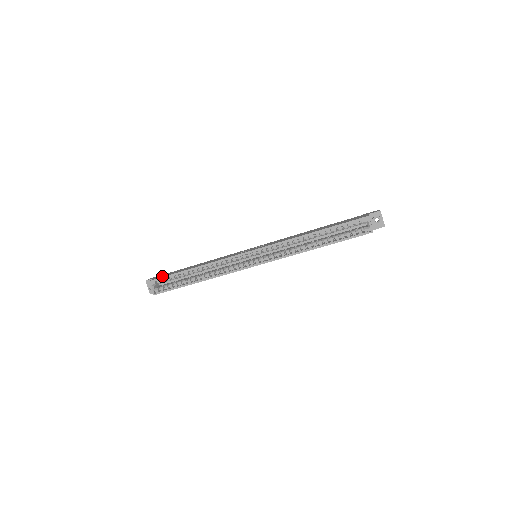
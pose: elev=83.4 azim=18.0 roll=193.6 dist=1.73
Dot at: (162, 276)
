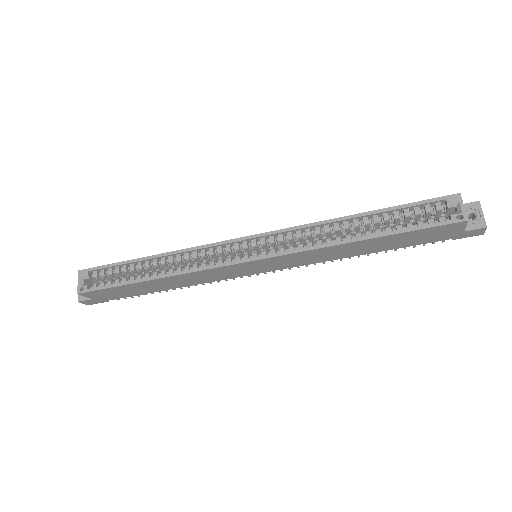
Dot at: occluded
